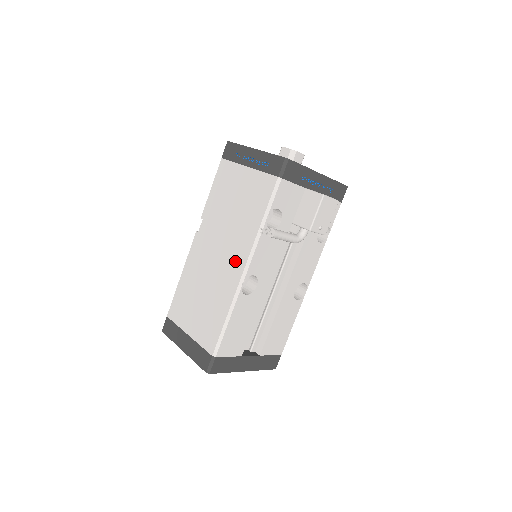
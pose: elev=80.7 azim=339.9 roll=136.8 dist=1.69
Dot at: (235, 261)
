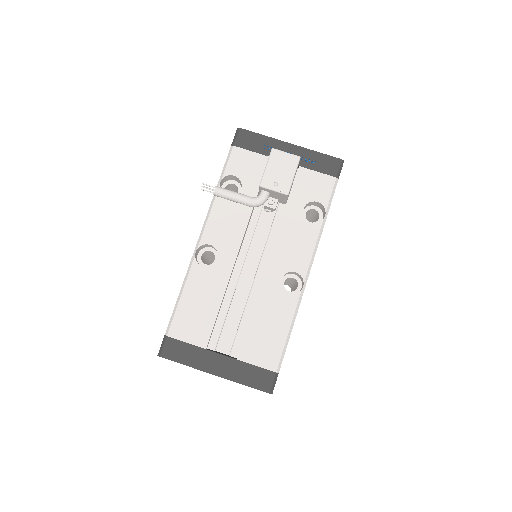
Dot at: occluded
